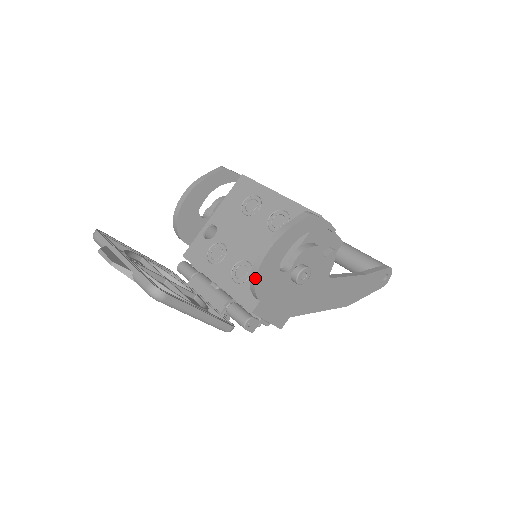
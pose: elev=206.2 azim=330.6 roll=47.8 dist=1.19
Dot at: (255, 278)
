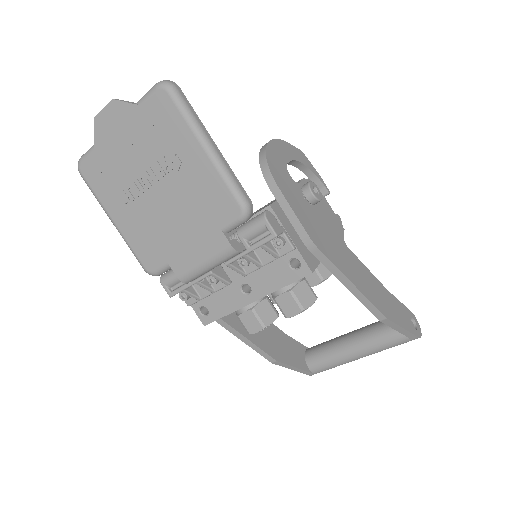
Dot at: (265, 152)
